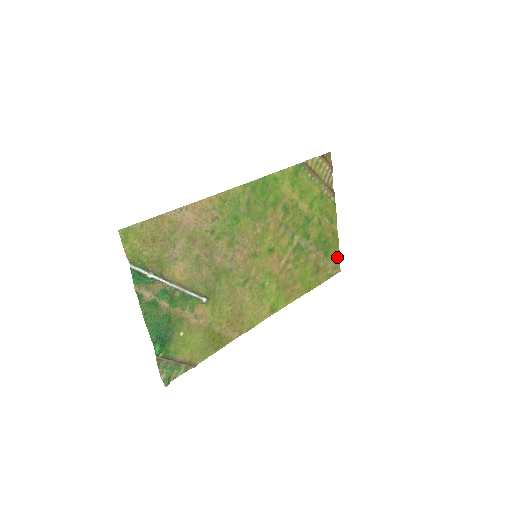
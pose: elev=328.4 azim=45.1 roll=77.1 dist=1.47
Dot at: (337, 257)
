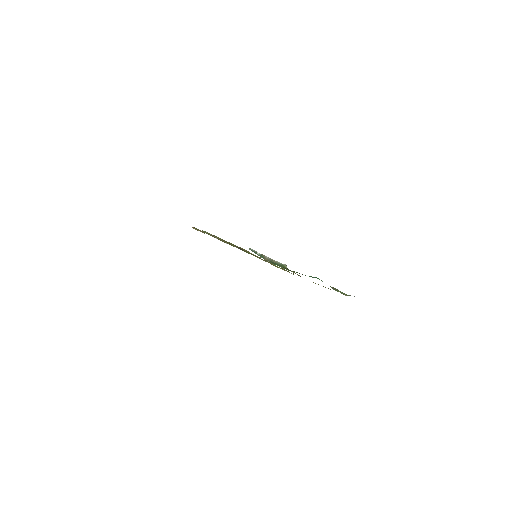
Dot at: occluded
